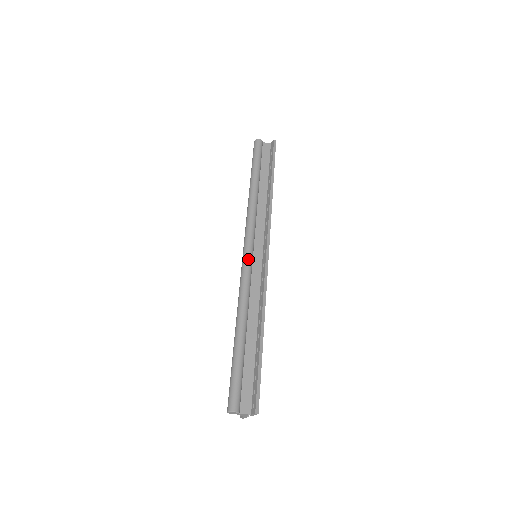
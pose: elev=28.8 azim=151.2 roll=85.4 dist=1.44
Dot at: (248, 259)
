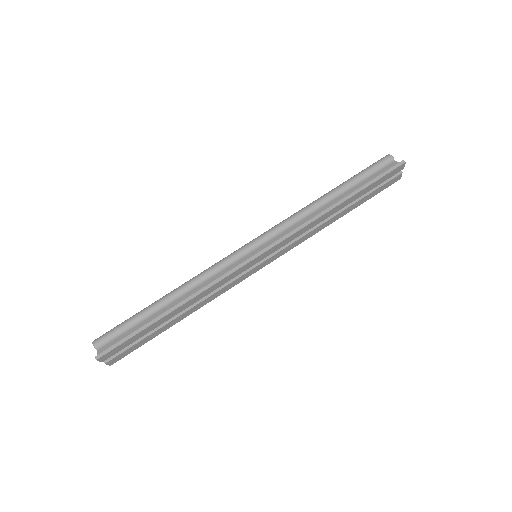
Dot at: (239, 250)
